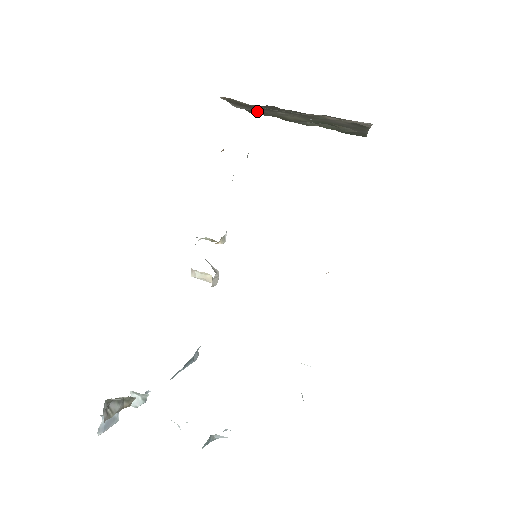
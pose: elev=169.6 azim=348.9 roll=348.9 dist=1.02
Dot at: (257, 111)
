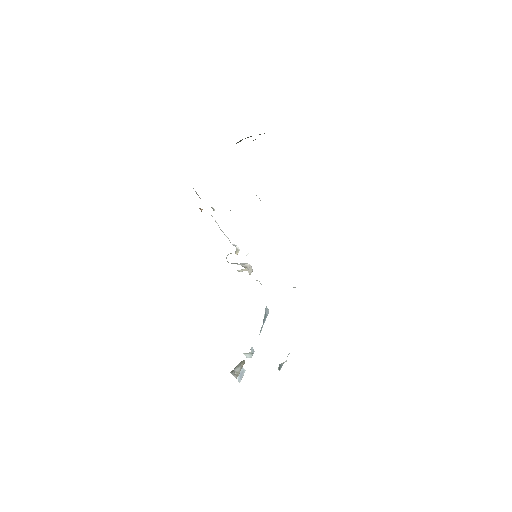
Dot at: occluded
